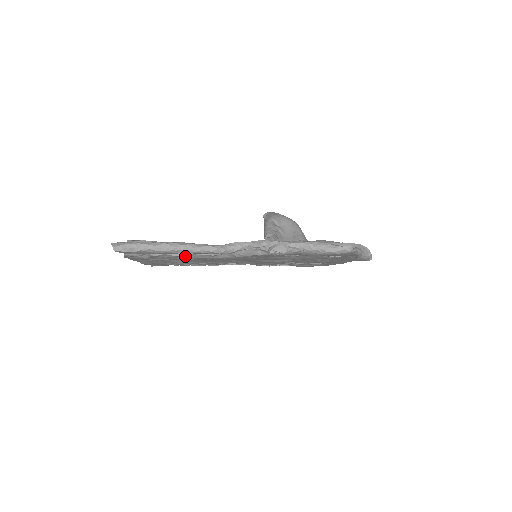
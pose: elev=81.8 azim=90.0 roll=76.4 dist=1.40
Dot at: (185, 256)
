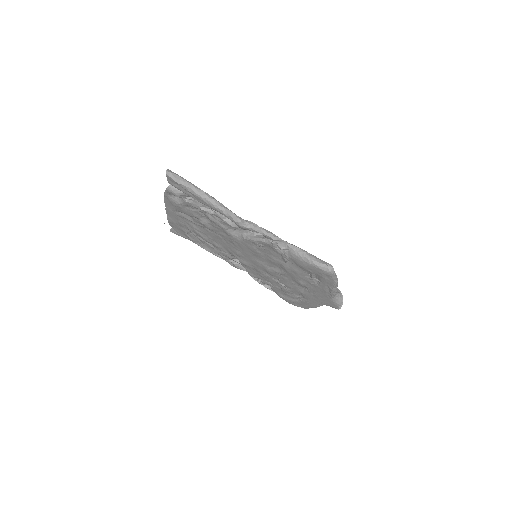
Dot at: (208, 216)
